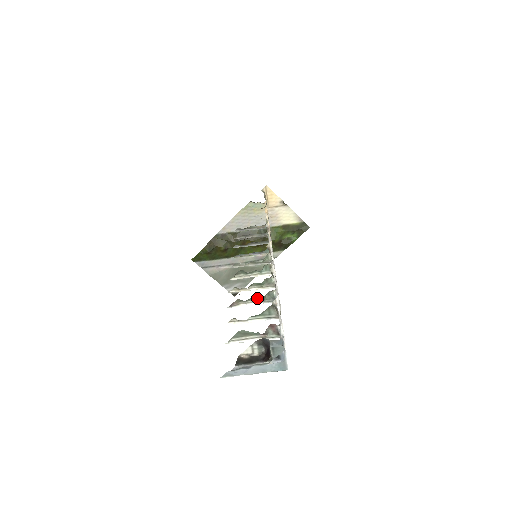
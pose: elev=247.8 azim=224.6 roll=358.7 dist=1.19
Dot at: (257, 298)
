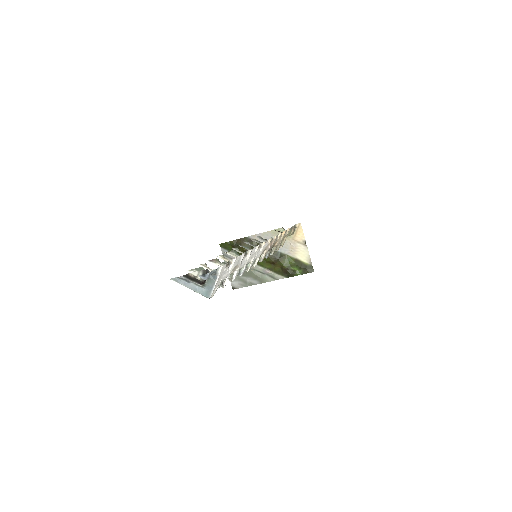
Dot at: occluded
